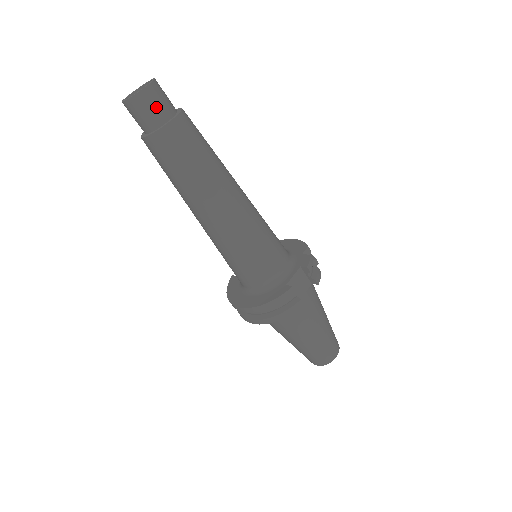
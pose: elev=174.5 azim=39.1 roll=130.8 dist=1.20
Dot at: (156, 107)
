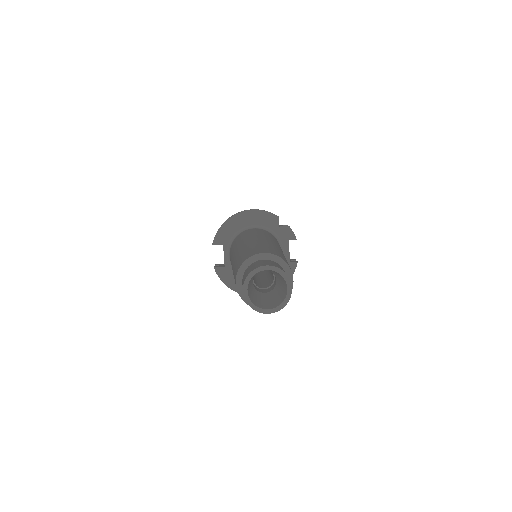
Dot at: occluded
